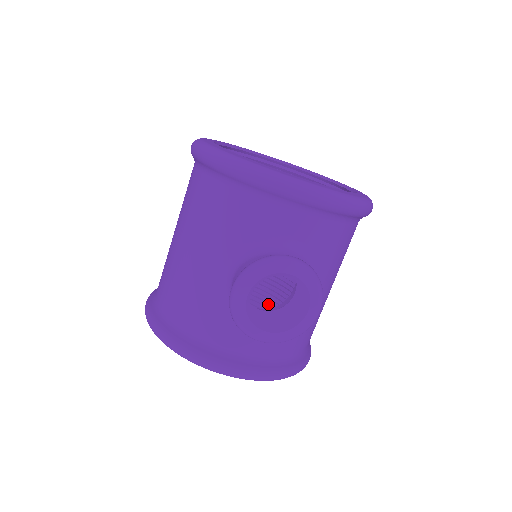
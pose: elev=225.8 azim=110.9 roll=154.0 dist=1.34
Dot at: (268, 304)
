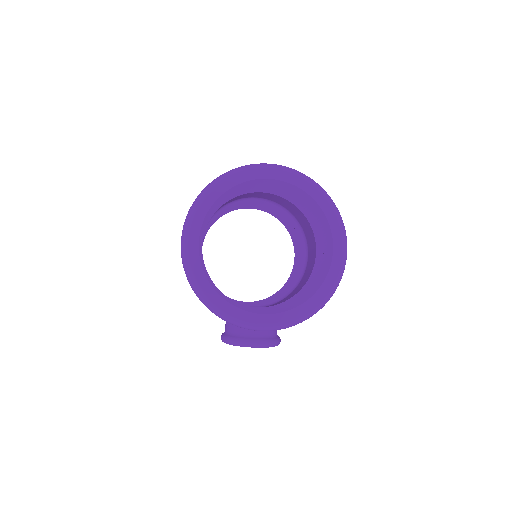
Dot at: occluded
